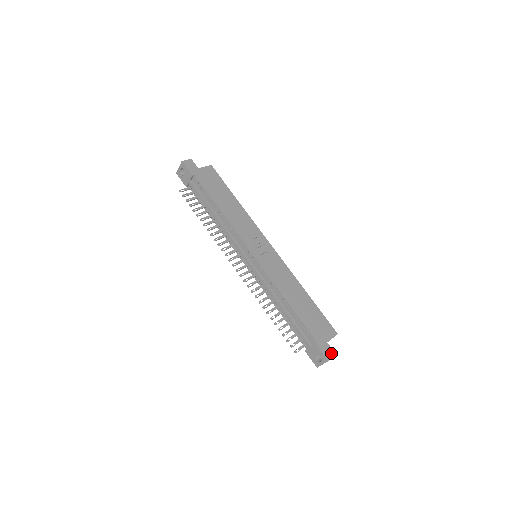
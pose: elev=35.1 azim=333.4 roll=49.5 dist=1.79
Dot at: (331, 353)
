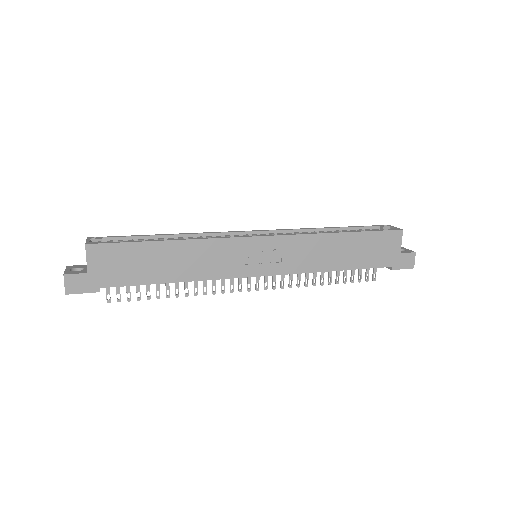
Dot at: (411, 258)
